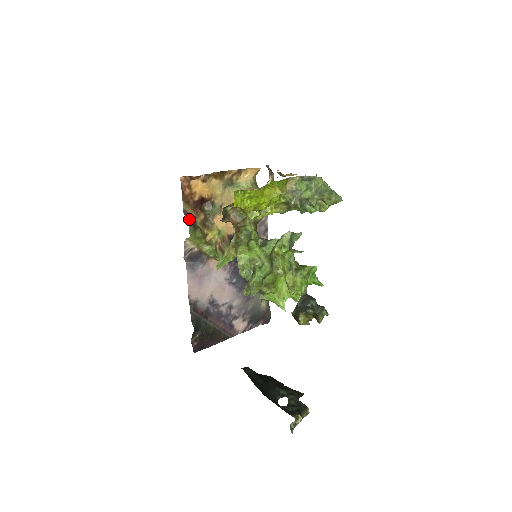
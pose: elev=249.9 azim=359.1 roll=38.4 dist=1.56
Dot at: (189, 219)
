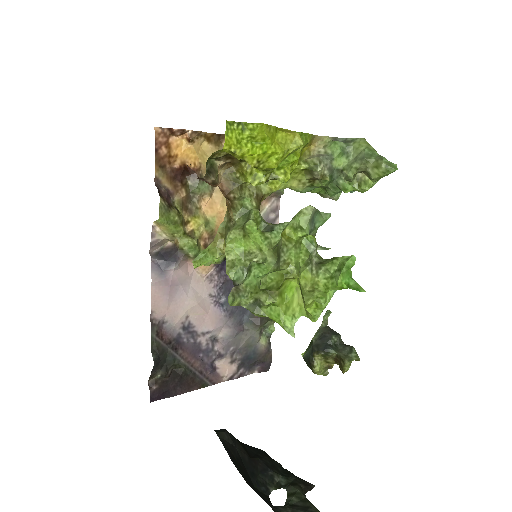
Dot at: (162, 192)
